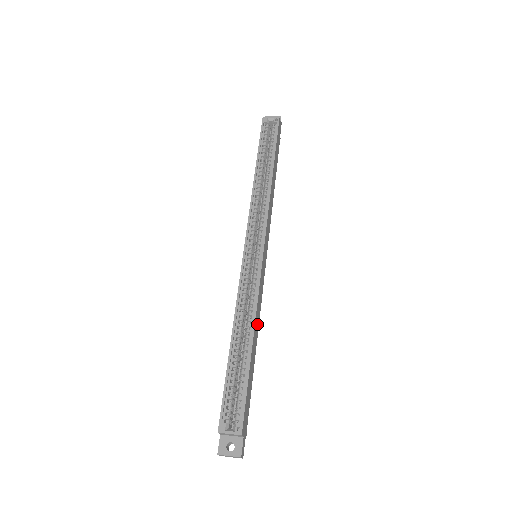
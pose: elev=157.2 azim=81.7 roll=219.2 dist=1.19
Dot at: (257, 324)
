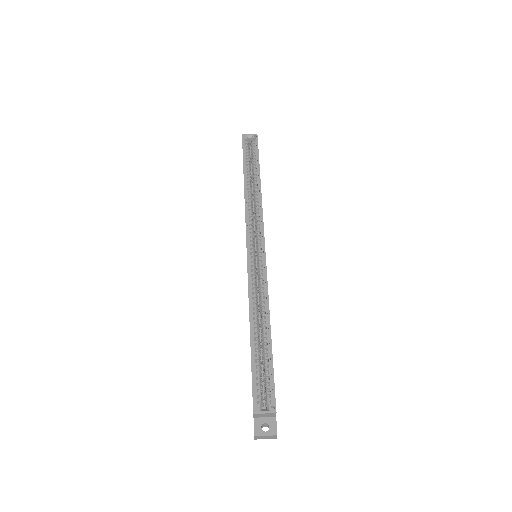
Dot at: occluded
